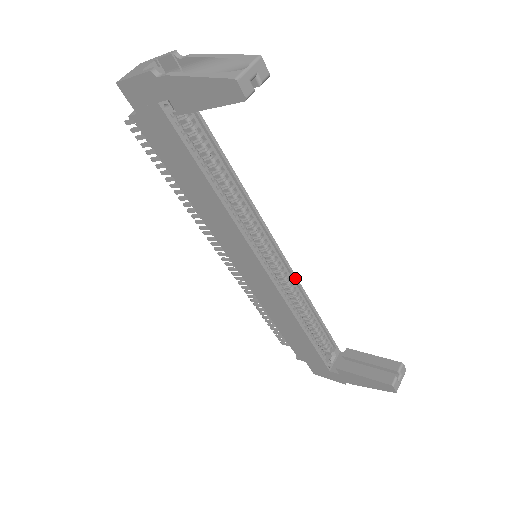
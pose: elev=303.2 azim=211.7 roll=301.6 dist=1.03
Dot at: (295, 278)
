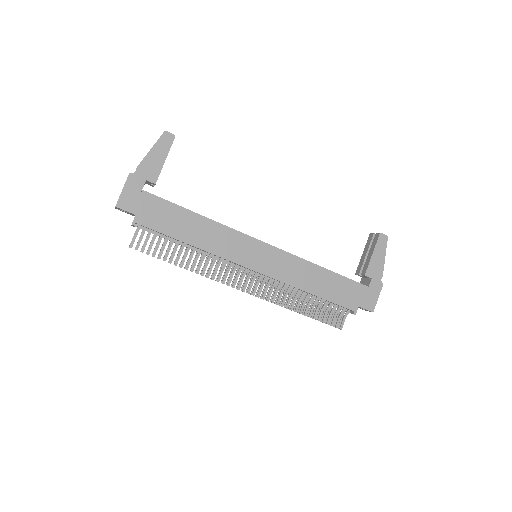
Dot at: occluded
